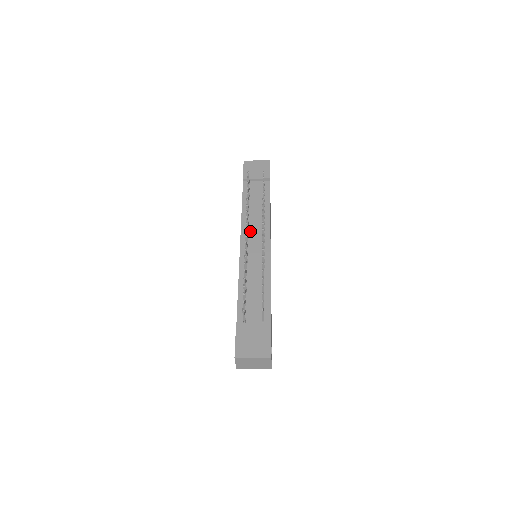
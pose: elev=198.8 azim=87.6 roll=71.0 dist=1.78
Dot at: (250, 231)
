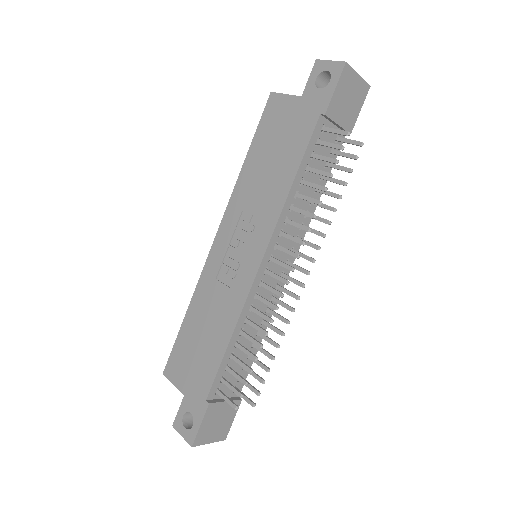
Dot at: (282, 239)
